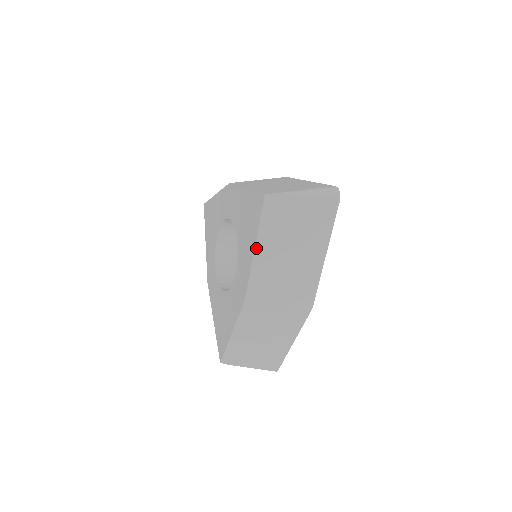
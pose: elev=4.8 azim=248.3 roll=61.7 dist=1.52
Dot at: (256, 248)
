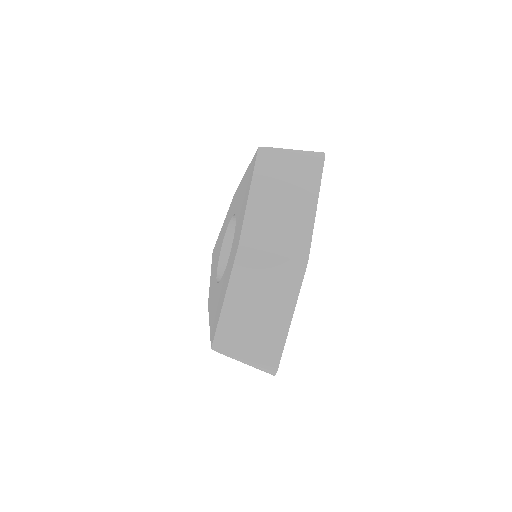
Dot at: (250, 194)
